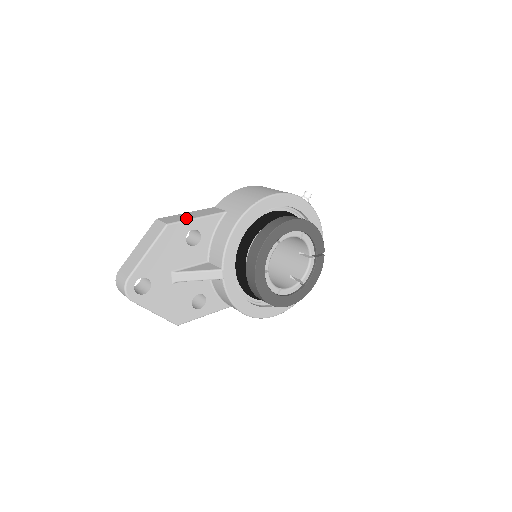
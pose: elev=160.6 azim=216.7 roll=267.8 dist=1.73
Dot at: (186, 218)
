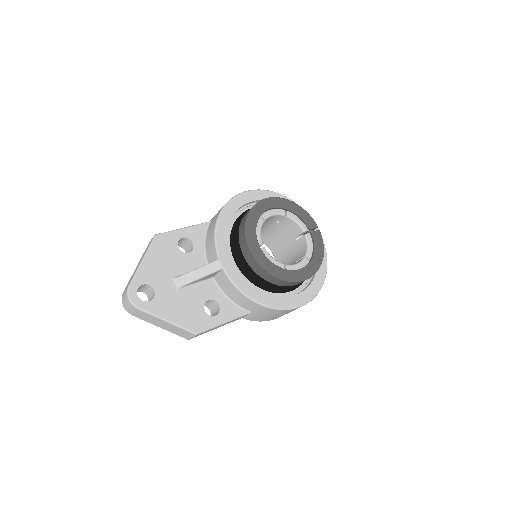
Dot at: (174, 231)
